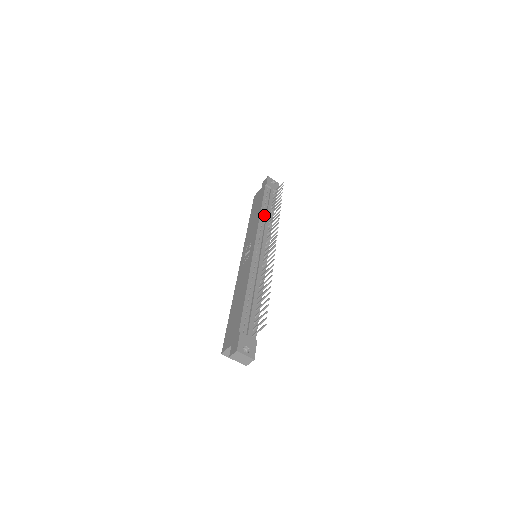
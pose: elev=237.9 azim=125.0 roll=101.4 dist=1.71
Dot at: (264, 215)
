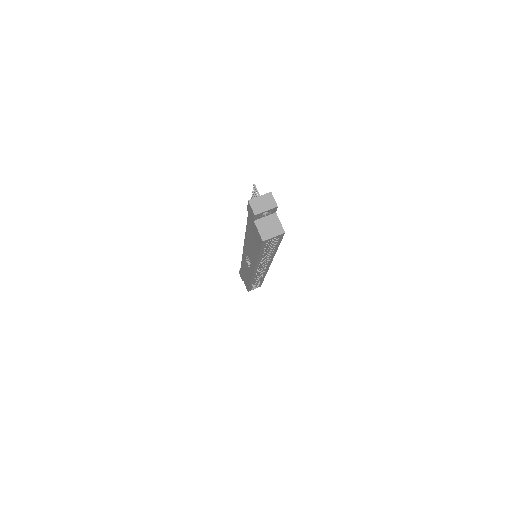
Dot at: occluded
